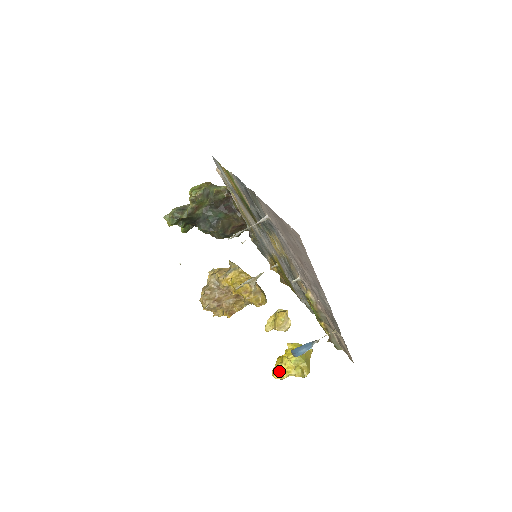
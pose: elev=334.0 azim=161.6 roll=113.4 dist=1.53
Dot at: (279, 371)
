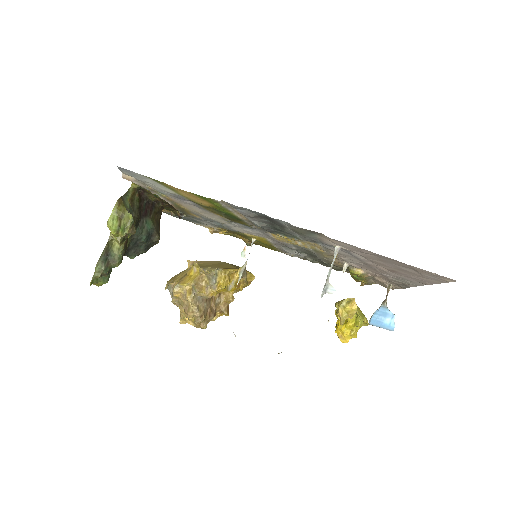
Dot at: (351, 338)
